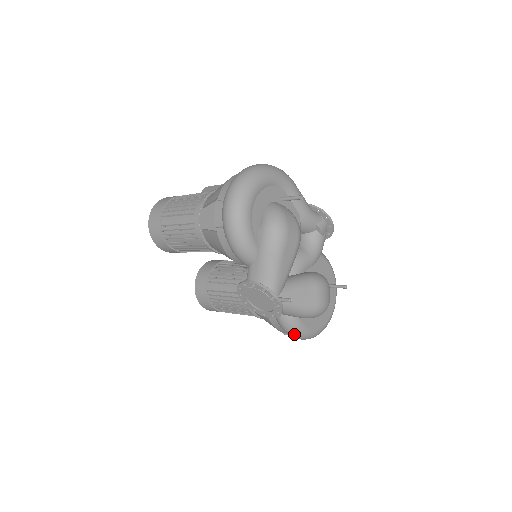
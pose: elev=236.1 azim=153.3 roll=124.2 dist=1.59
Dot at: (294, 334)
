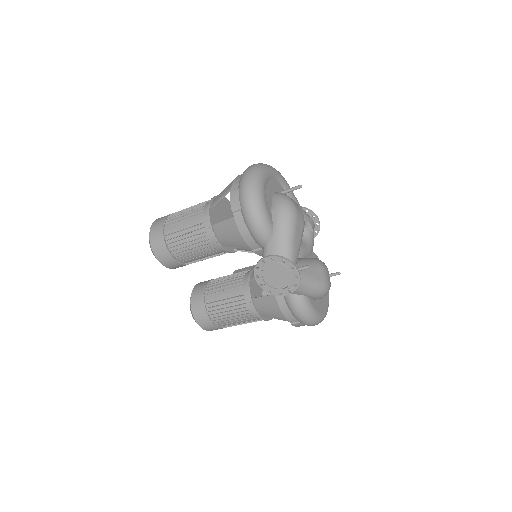
Dot at: (305, 315)
